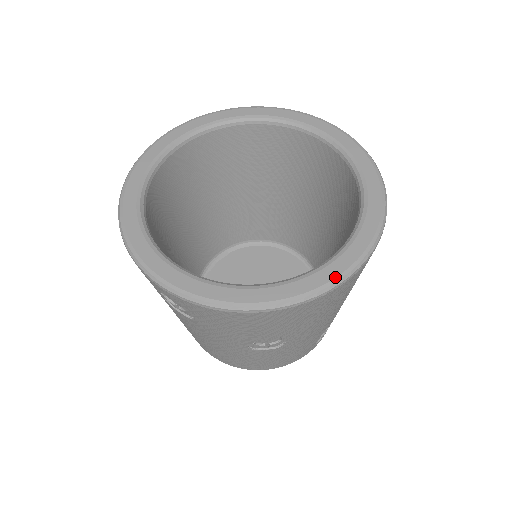
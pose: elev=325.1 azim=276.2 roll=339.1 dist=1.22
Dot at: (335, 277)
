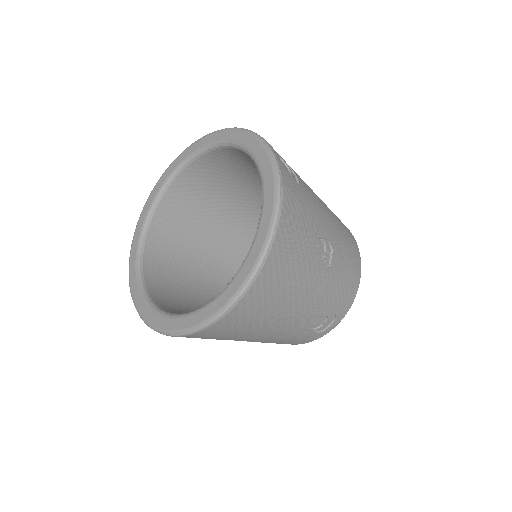
Dot at: (206, 319)
